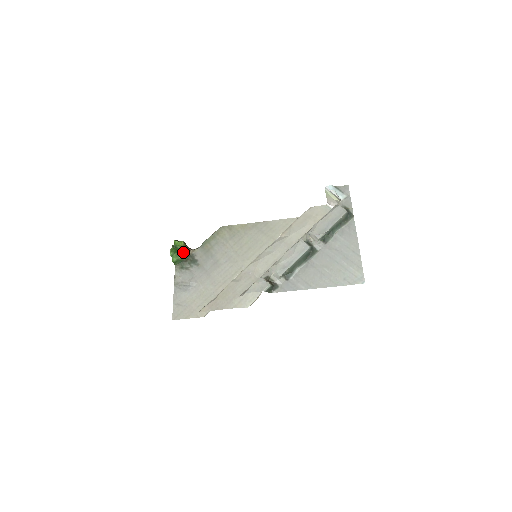
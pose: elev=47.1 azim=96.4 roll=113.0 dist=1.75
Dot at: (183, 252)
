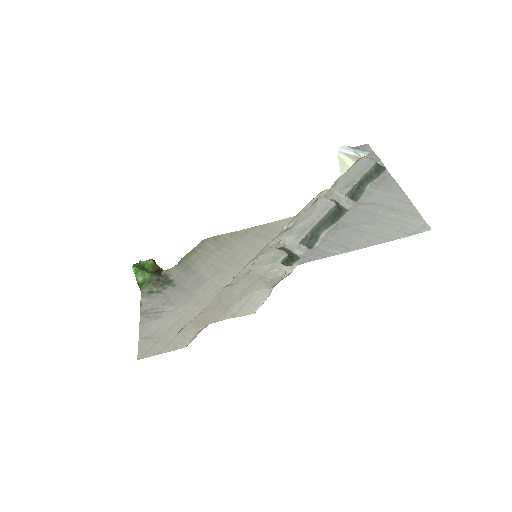
Dot at: (152, 272)
